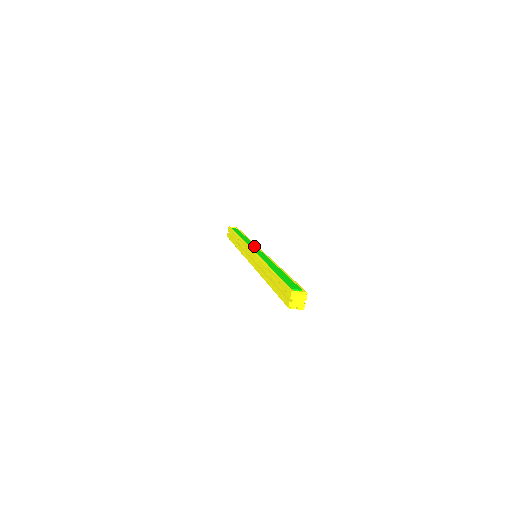
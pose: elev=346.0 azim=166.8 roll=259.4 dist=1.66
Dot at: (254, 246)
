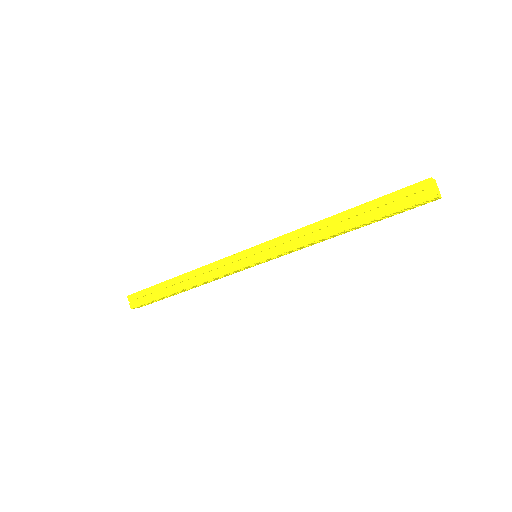
Dot at: occluded
